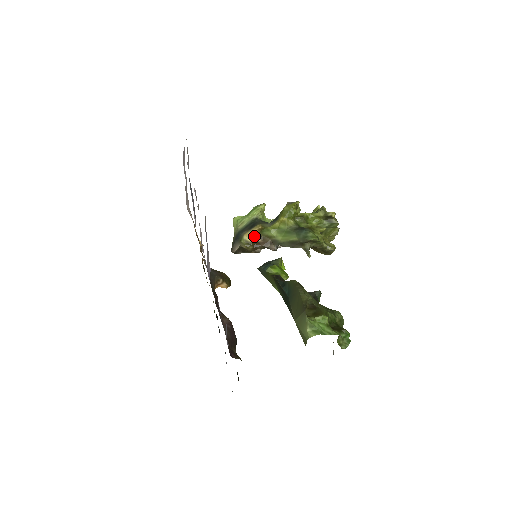
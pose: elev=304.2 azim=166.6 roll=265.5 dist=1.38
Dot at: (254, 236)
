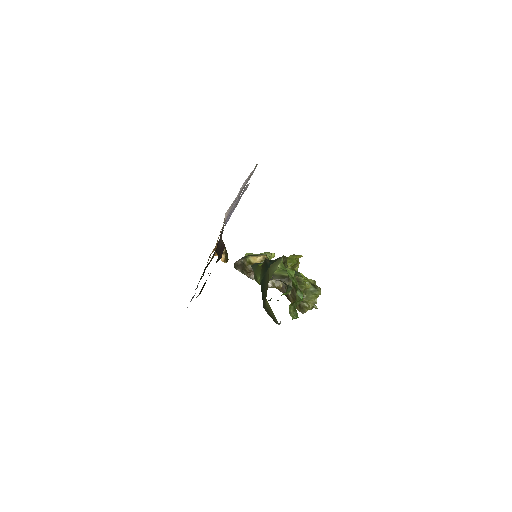
Dot at: (257, 260)
